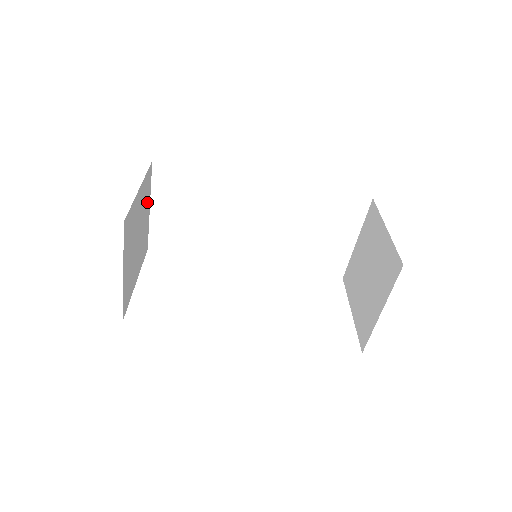
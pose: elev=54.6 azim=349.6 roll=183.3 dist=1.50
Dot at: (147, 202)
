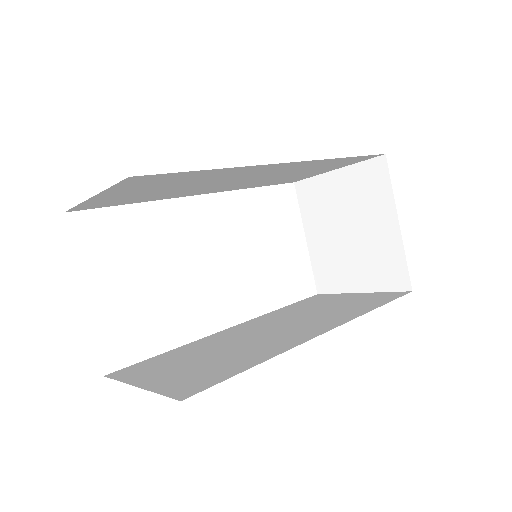
Dot at: occluded
